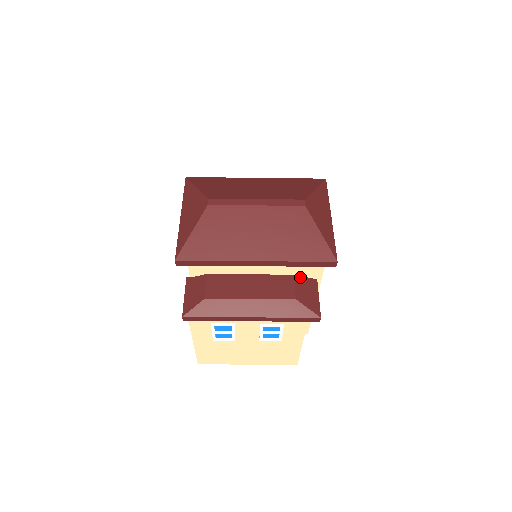
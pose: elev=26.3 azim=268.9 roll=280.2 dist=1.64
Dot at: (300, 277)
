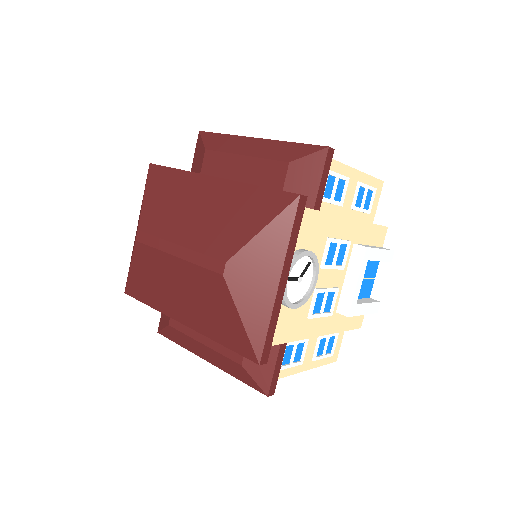
Dot at: occluded
